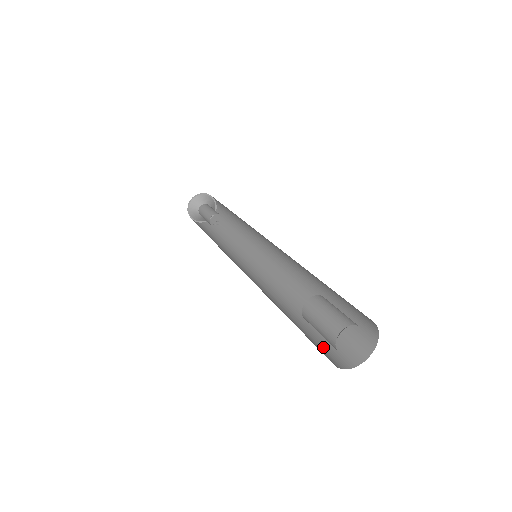
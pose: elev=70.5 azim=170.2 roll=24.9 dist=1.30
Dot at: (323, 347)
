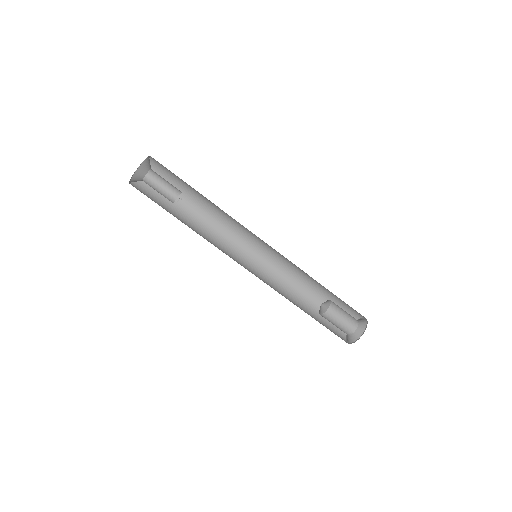
Dot at: occluded
